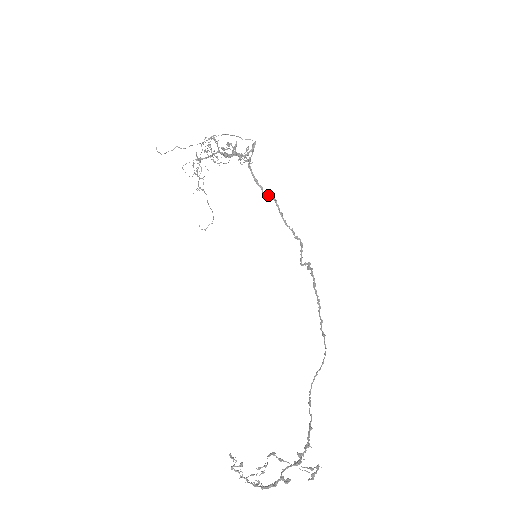
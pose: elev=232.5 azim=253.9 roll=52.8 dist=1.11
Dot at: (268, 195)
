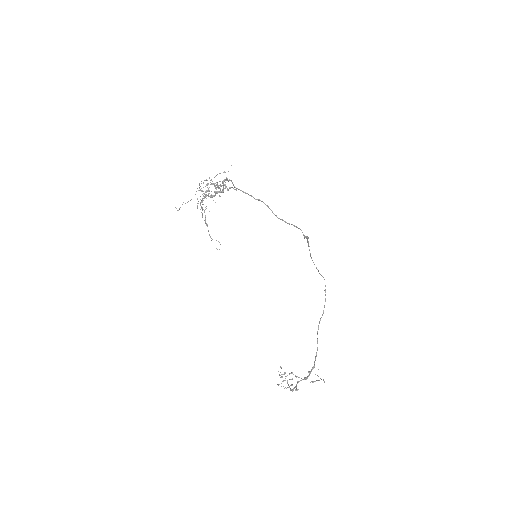
Dot at: (259, 199)
